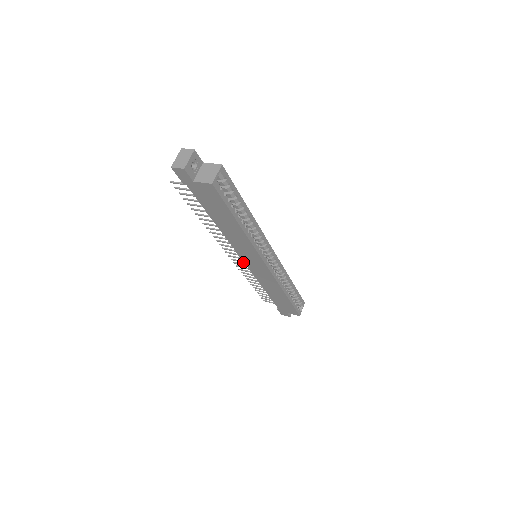
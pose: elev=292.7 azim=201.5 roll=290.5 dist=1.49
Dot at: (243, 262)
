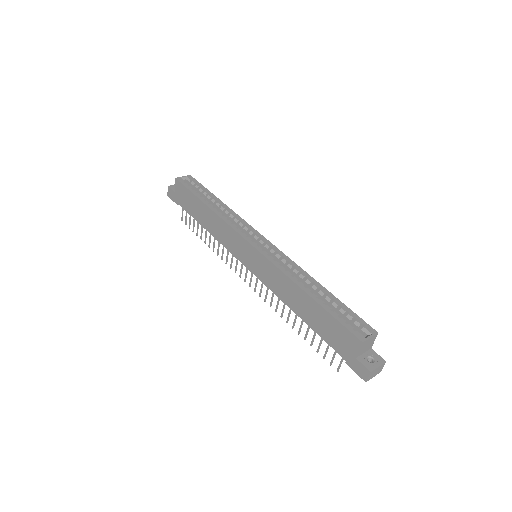
Dot at: (257, 279)
